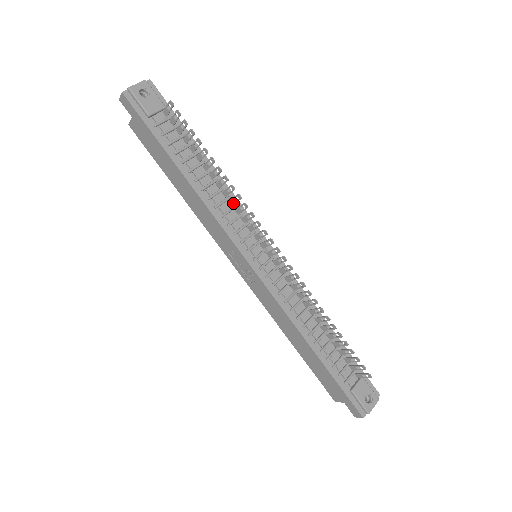
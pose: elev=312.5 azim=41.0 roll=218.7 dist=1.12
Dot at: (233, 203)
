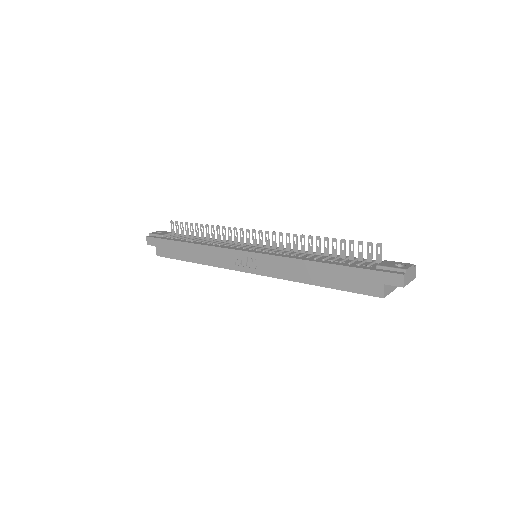
Dot at: (225, 239)
